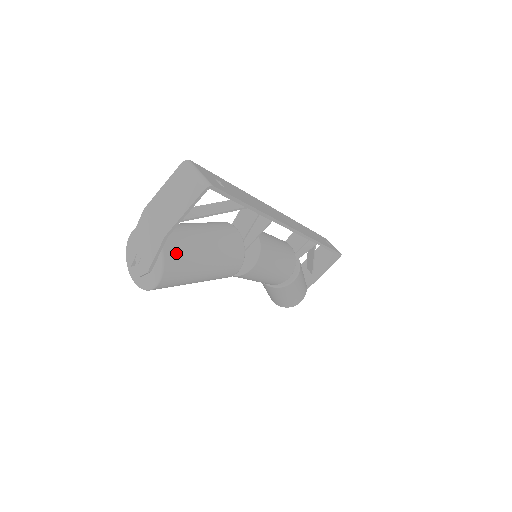
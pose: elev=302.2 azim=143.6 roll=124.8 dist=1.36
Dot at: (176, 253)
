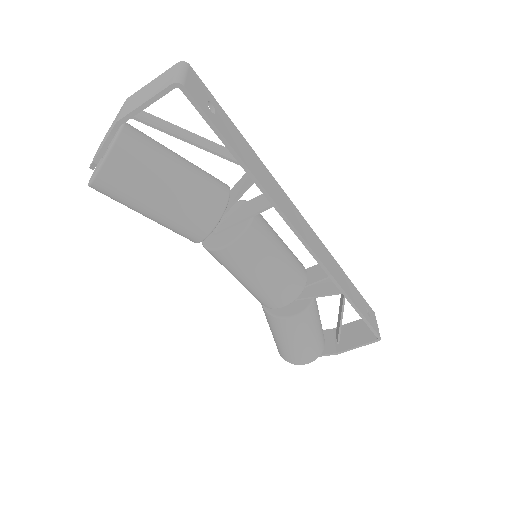
Dot at: (129, 157)
